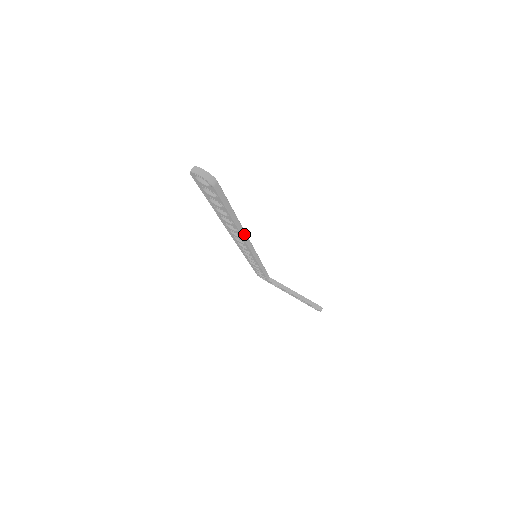
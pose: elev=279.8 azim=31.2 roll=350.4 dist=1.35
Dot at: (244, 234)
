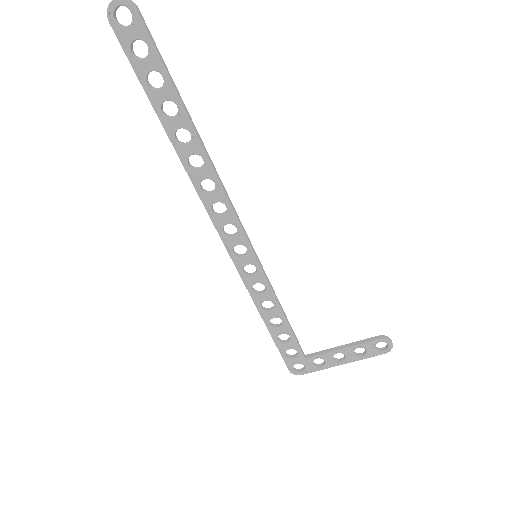
Dot at: (215, 171)
